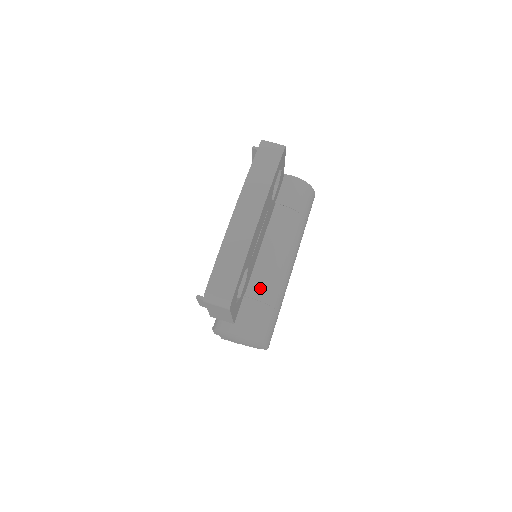
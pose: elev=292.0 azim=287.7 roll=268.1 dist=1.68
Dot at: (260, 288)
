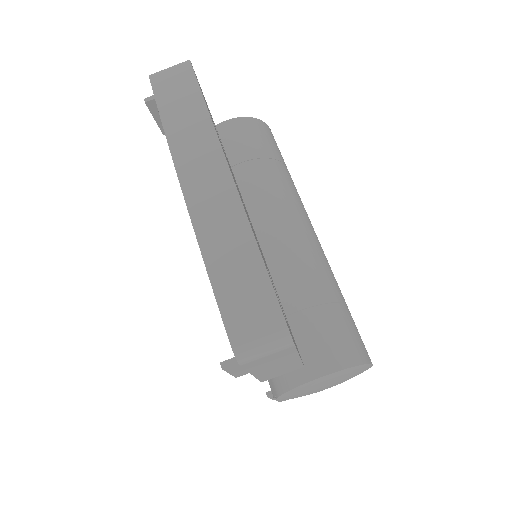
Dot at: (299, 288)
